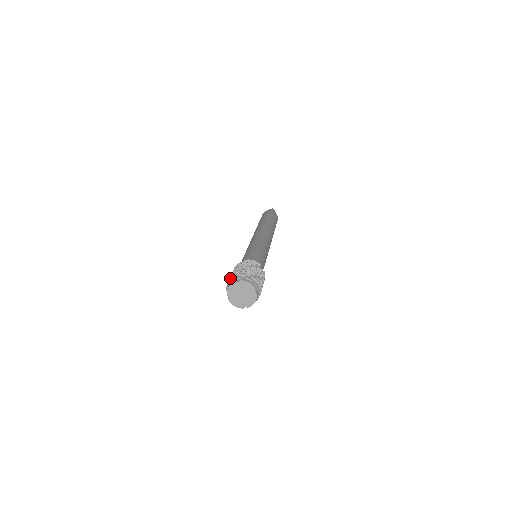
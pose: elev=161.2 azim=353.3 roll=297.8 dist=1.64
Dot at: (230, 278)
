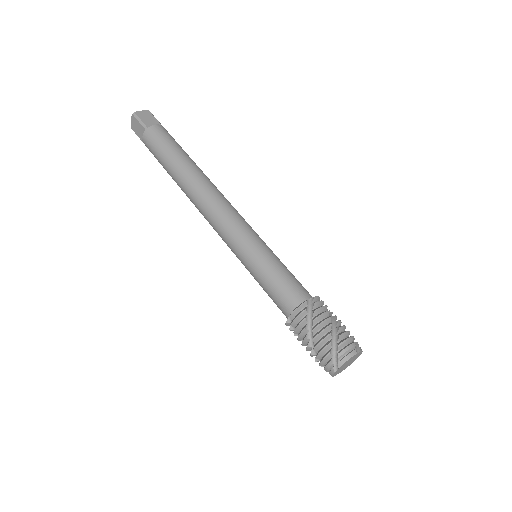
Dot at: (341, 344)
